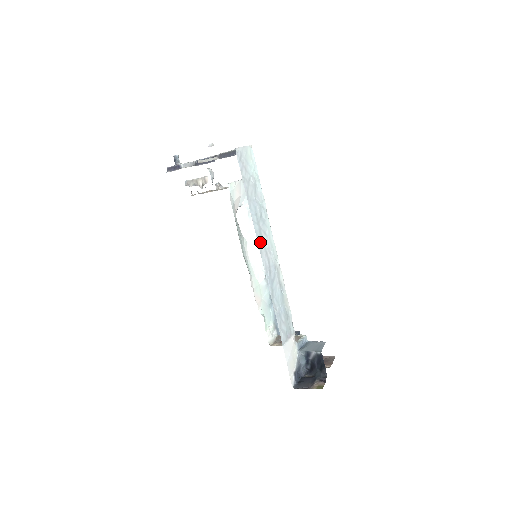
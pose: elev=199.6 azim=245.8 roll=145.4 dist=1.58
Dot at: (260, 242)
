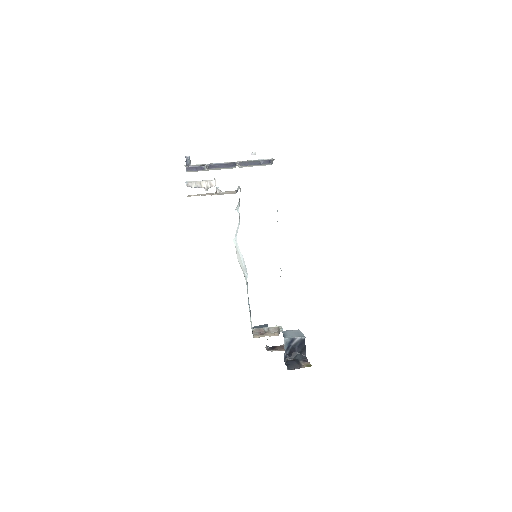
Dot at: occluded
